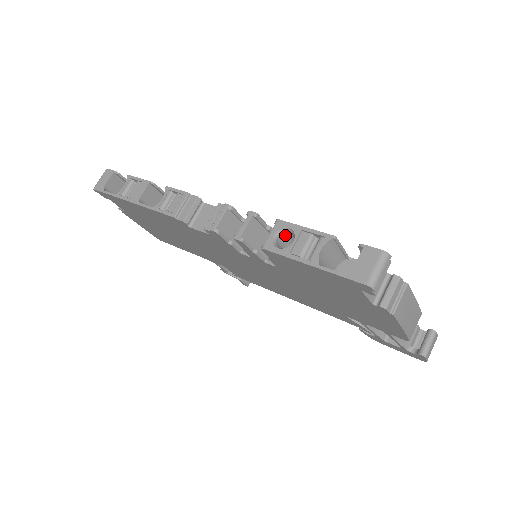
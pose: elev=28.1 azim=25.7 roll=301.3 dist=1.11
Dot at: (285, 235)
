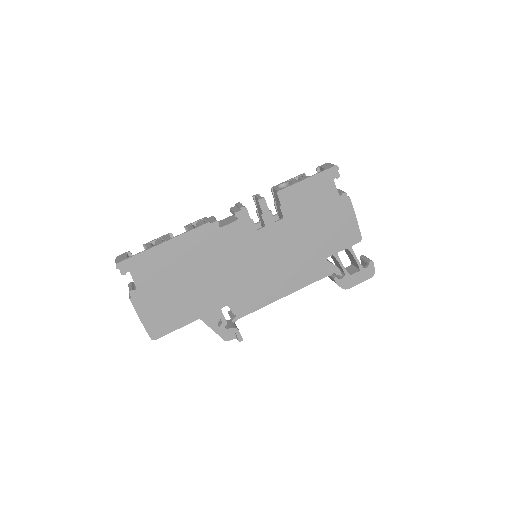
Dot at: occluded
